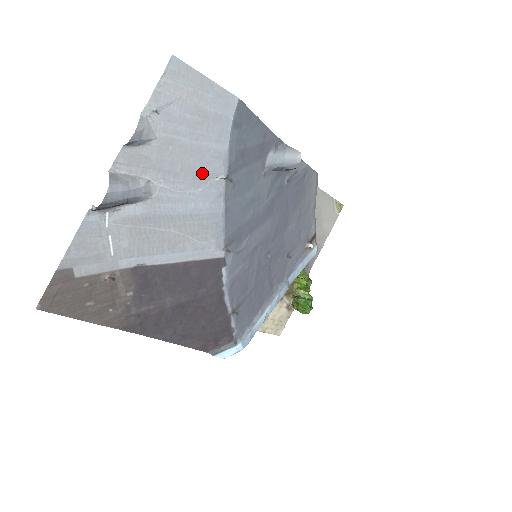
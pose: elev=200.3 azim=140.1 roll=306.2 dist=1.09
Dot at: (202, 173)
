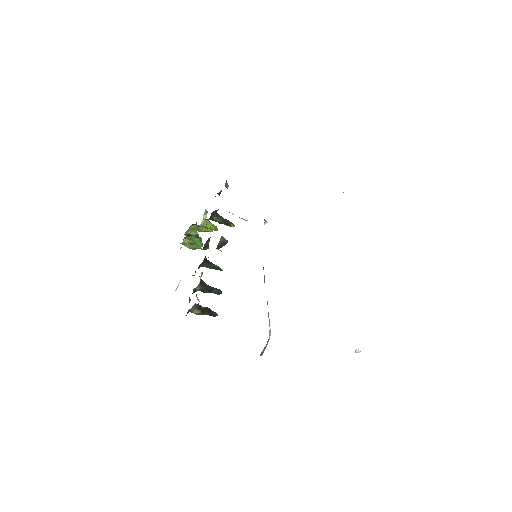
Dot at: occluded
